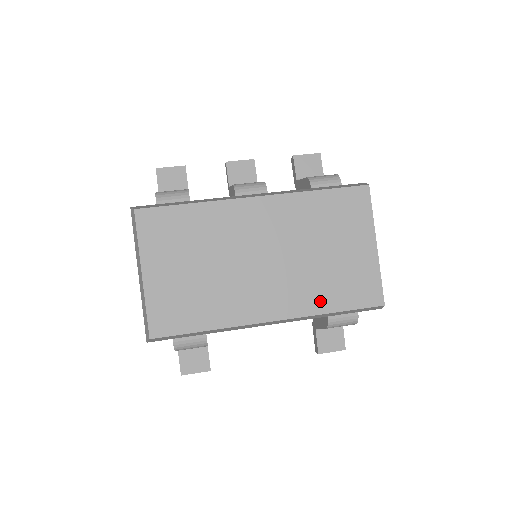
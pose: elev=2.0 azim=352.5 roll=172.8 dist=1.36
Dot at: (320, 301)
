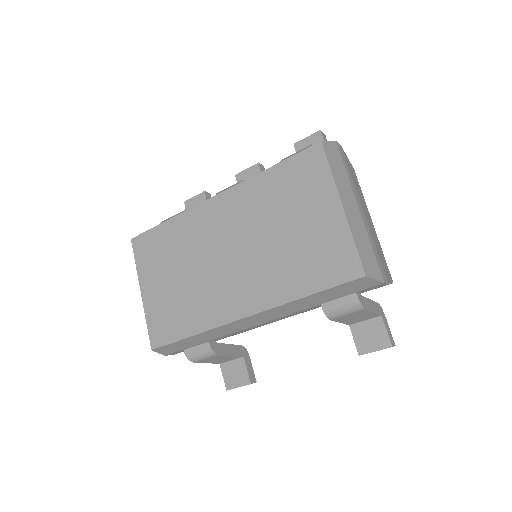
Dot at: (289, 286)
